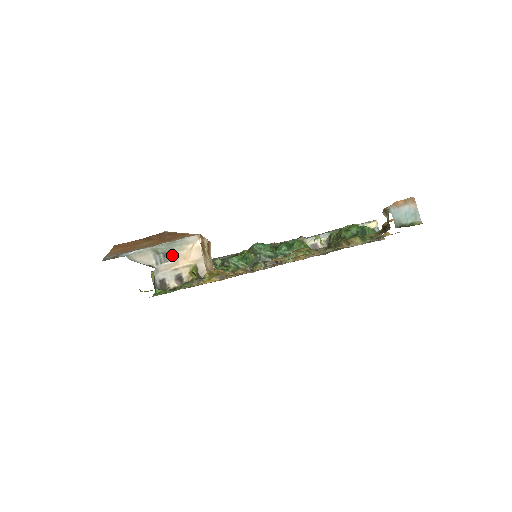
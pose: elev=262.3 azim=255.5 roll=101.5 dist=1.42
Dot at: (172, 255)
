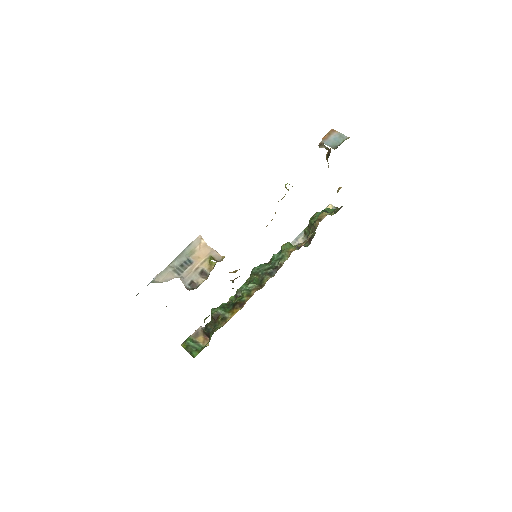
Dot at: (188, 262)
